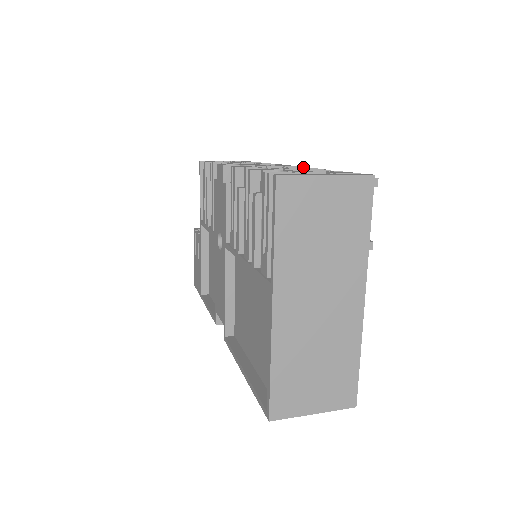
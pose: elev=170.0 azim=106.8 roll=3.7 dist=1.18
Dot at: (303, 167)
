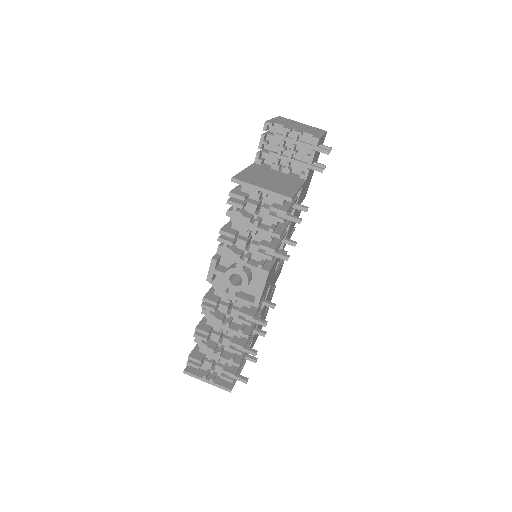
Dot at: occluded
